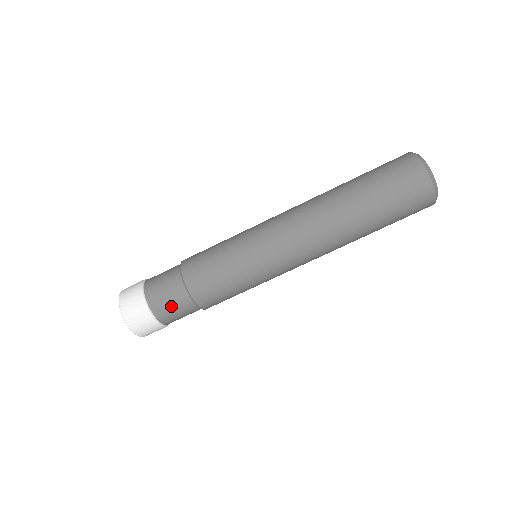
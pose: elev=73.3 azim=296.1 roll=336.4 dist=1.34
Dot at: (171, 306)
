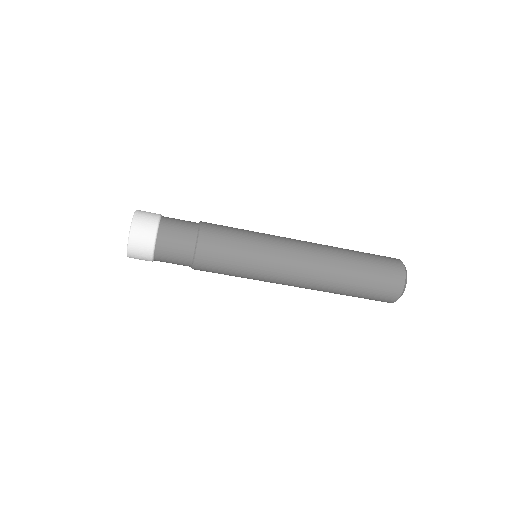
Dot at: (173, 257)
